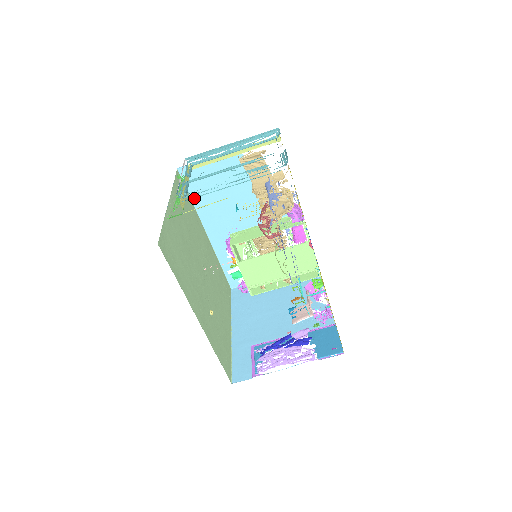
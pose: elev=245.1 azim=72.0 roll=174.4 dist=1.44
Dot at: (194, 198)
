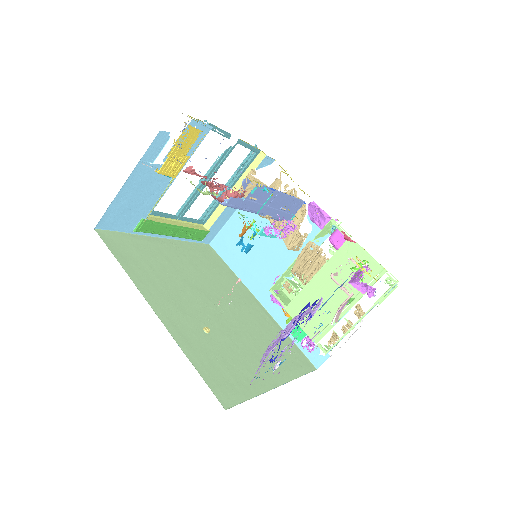
Dot at: (233, 266)
